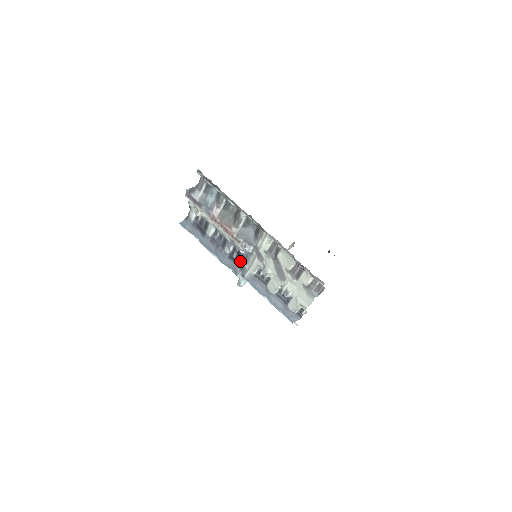
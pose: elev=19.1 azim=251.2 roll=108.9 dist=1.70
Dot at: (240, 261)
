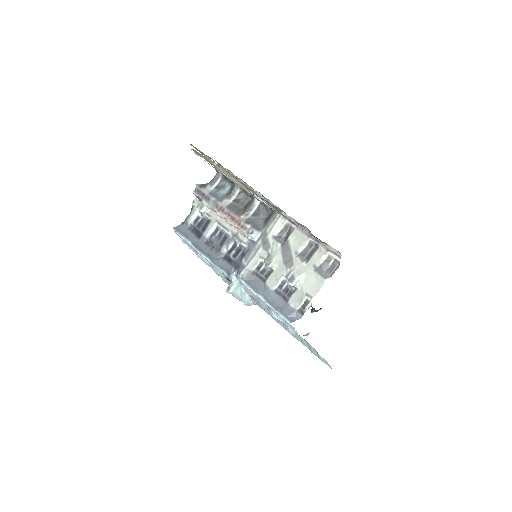
Dot at: (238, 259)
